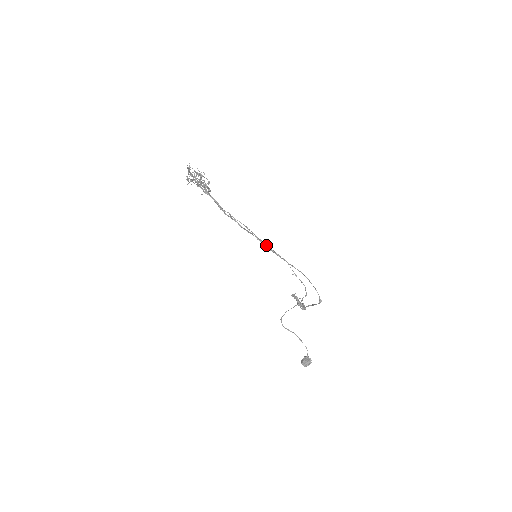
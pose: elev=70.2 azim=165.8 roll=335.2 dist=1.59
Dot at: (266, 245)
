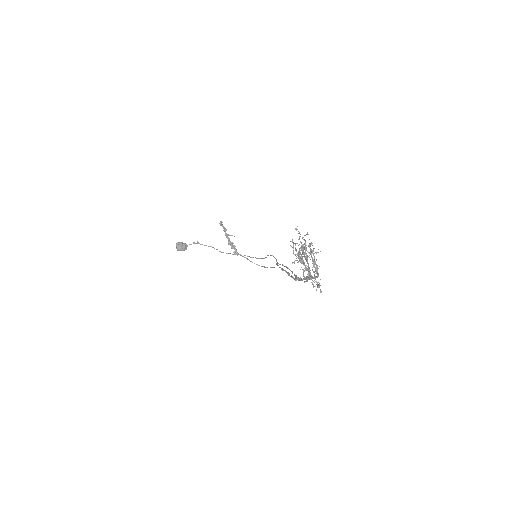
Dot at: (284, 270)
